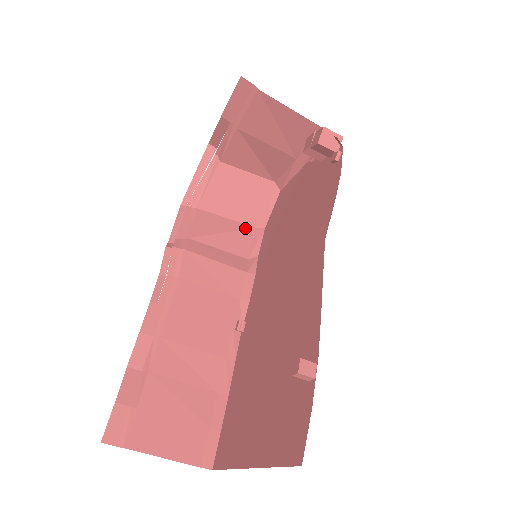
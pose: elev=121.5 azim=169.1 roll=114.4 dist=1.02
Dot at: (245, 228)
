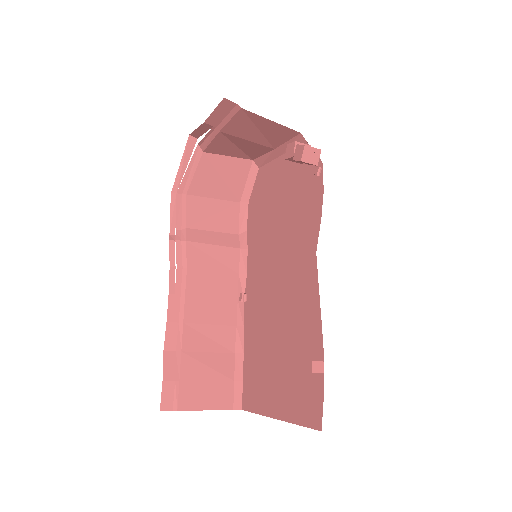
Dot at: (231, 205)
